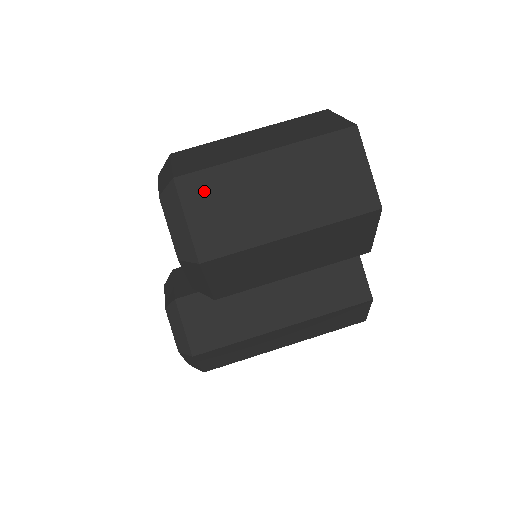
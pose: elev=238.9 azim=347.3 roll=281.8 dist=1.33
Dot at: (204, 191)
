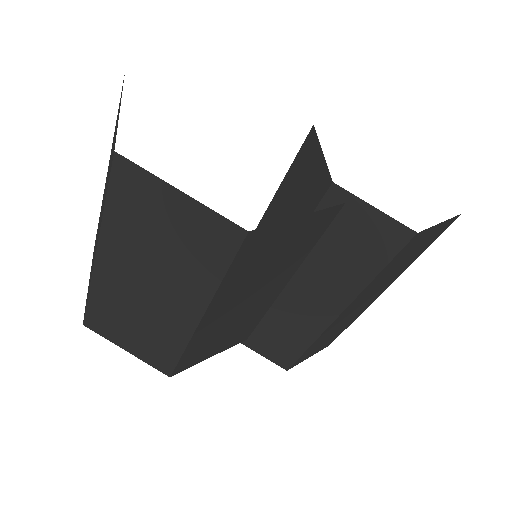
Dot at: (107, 322)
